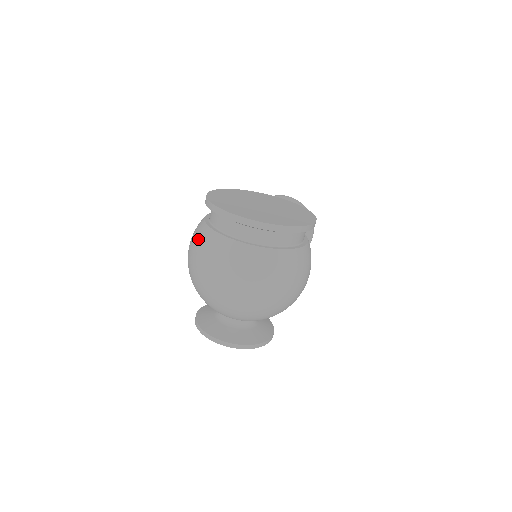
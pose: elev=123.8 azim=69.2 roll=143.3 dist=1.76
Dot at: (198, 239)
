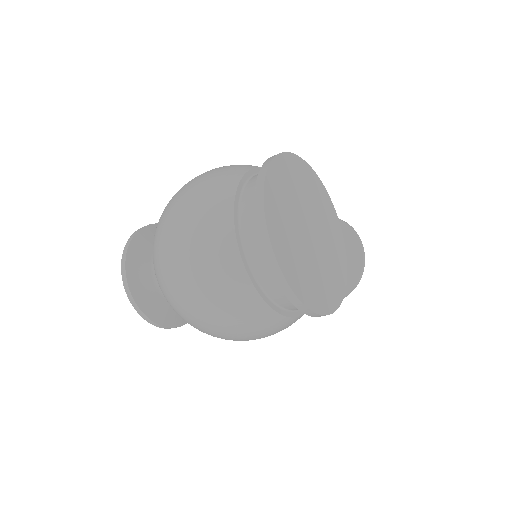
Dot at: (218, 176)
